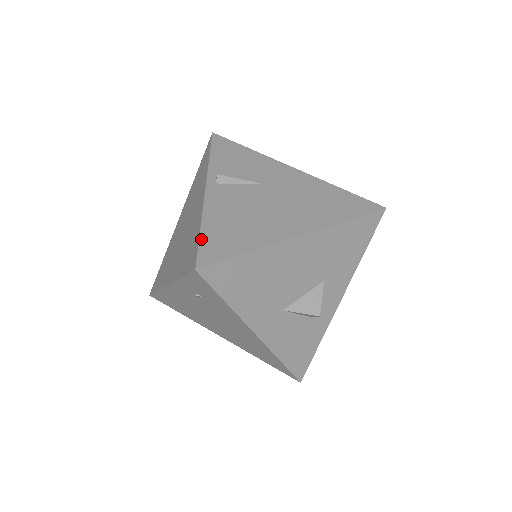
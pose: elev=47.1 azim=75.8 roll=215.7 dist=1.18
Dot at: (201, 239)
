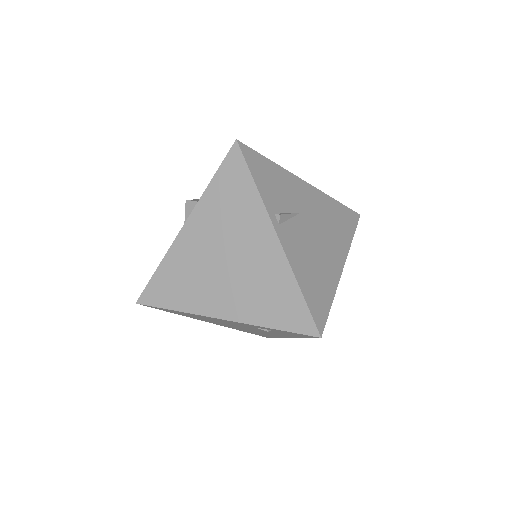
Dot at: (307, 302)
